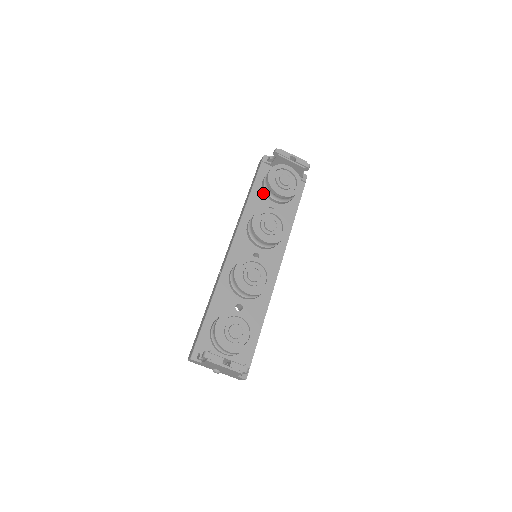
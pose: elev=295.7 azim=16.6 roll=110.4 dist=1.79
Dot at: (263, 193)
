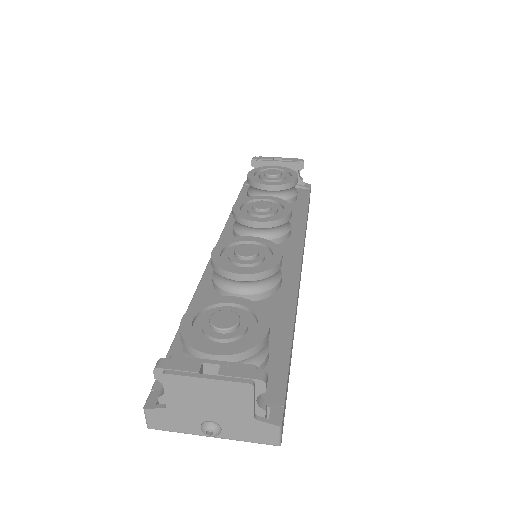
Dot at: occluded
